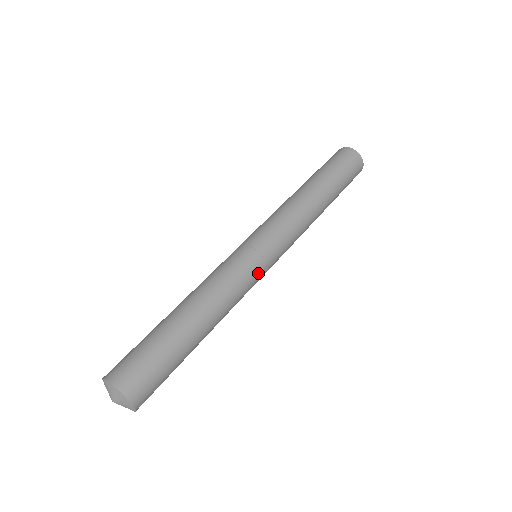
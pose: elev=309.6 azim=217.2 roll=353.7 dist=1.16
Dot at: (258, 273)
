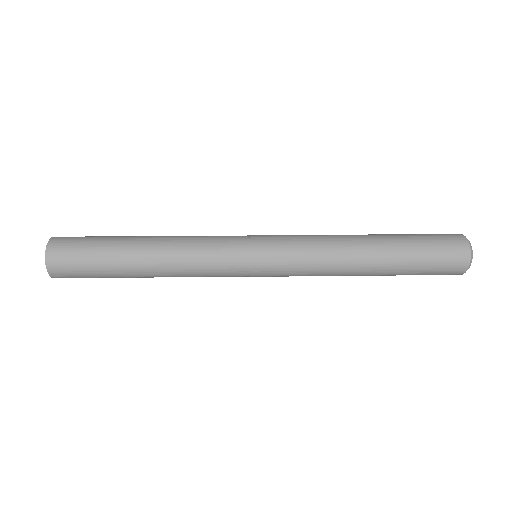
Dot at: (234, 256)
